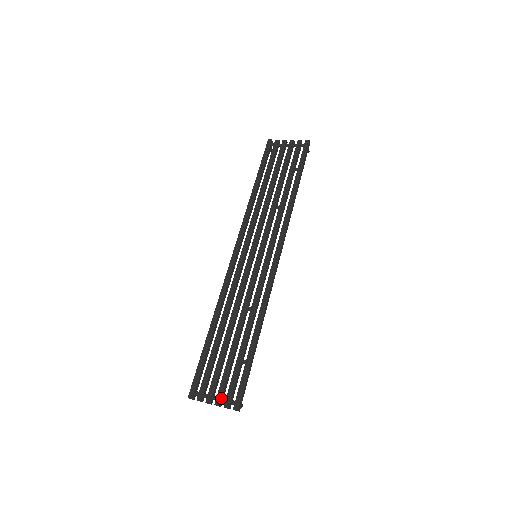
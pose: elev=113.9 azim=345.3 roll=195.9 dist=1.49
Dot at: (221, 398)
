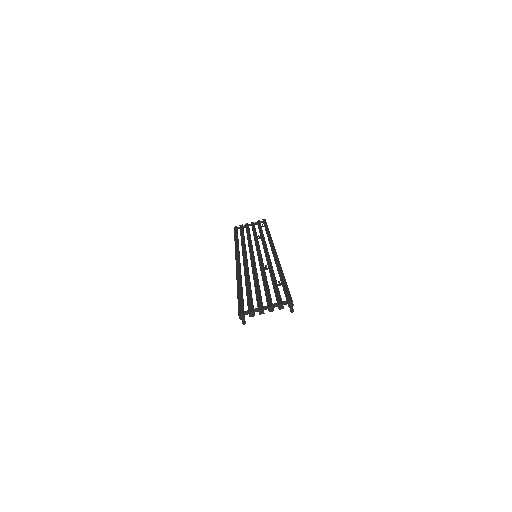
Dot at: (272, 303)
